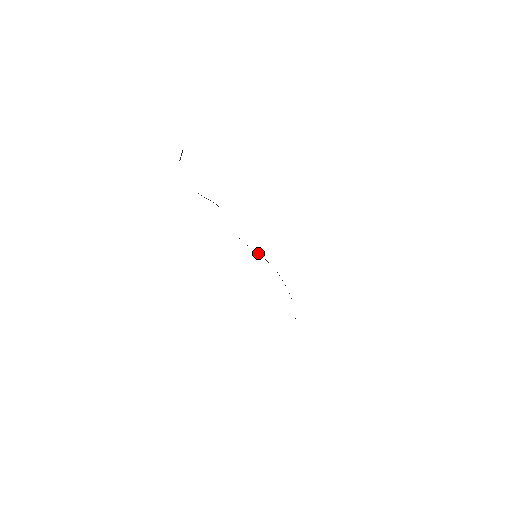
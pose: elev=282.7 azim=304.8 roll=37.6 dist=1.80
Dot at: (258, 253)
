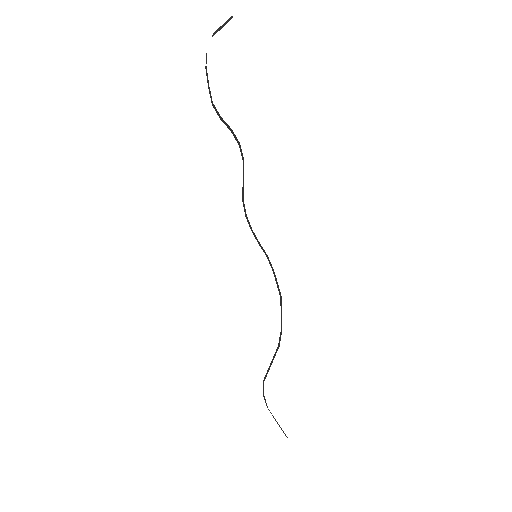
Dot at: (265, 253)
